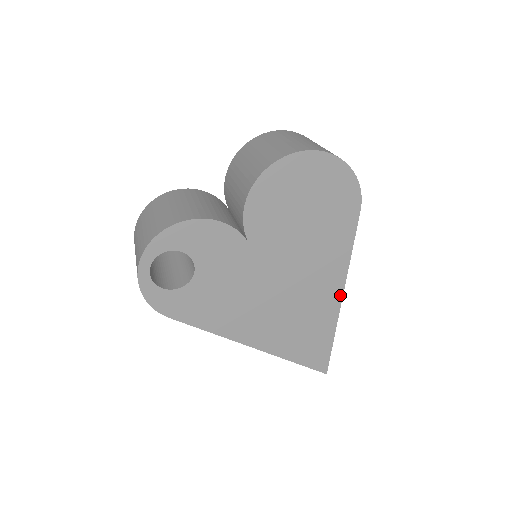
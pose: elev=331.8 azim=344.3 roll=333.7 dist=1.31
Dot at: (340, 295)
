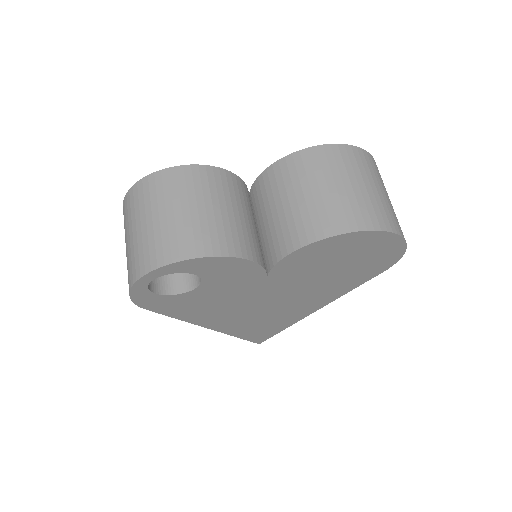
Dot at: (313, 311)
